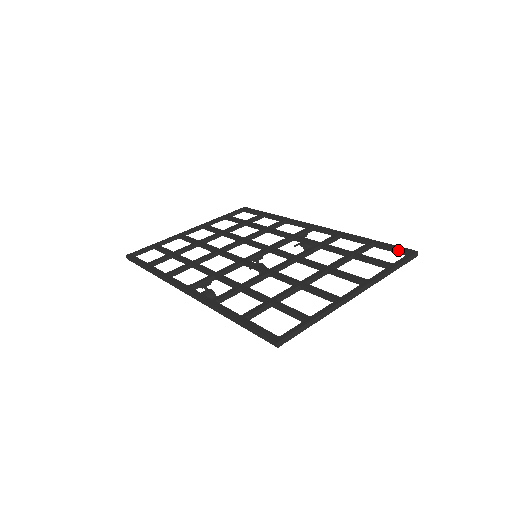
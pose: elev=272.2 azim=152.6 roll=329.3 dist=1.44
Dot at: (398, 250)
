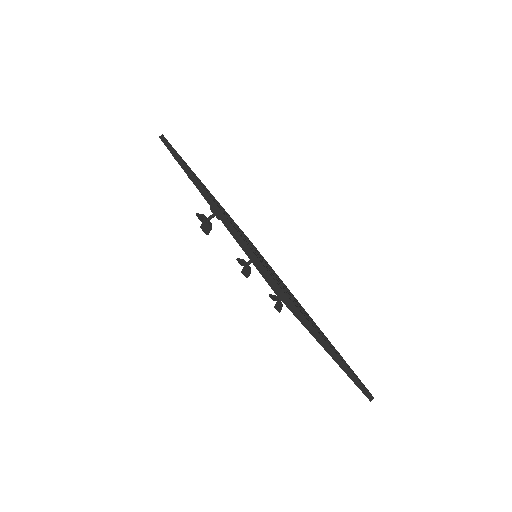
Dot at: occluded
